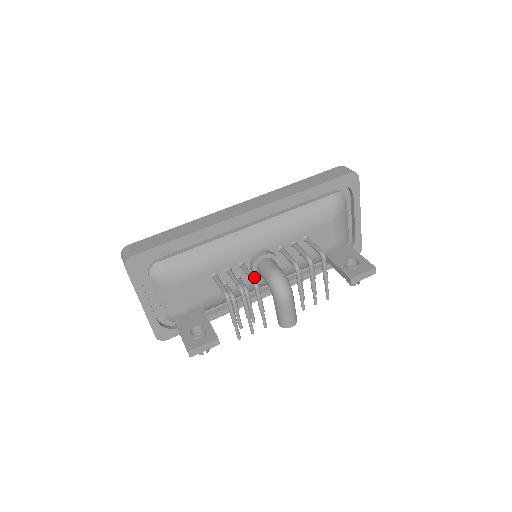
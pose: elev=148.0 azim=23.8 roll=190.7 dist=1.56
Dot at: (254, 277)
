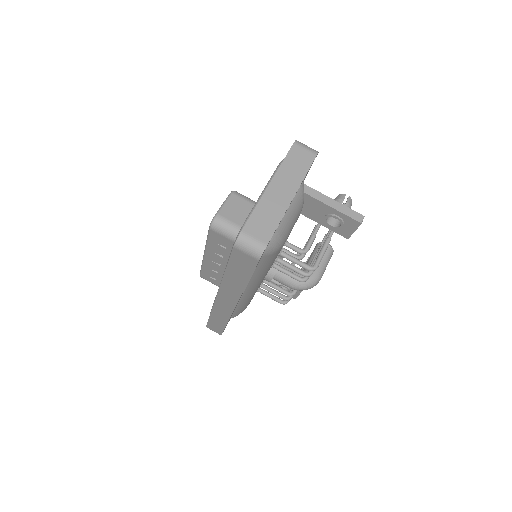
Dot at: (286, 293)
